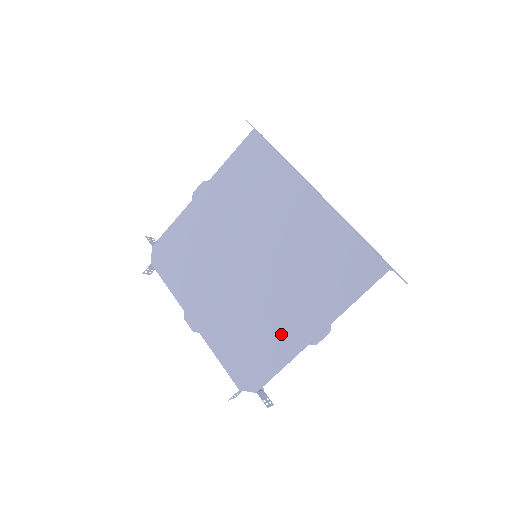
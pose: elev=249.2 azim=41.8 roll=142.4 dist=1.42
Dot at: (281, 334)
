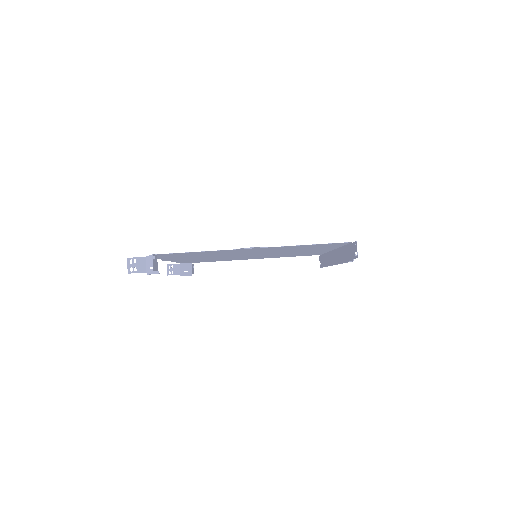
Dot at: (224, 252)
